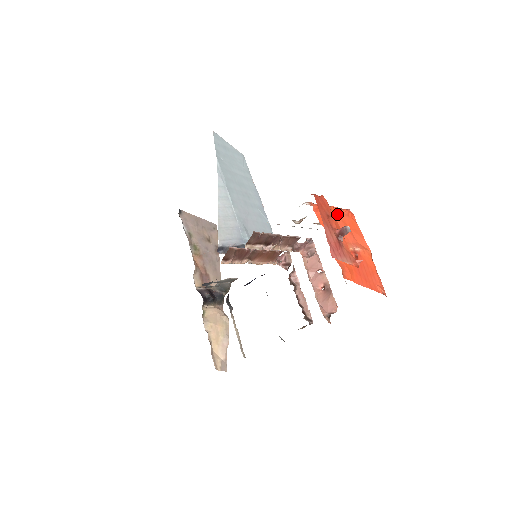
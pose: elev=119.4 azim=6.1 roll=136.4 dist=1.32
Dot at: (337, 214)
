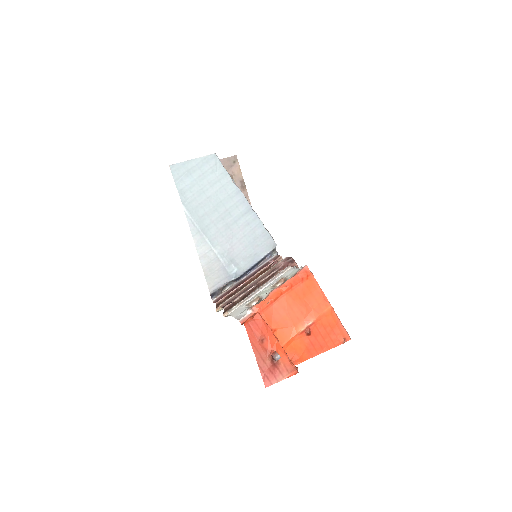
Dot at: (287, 294)
